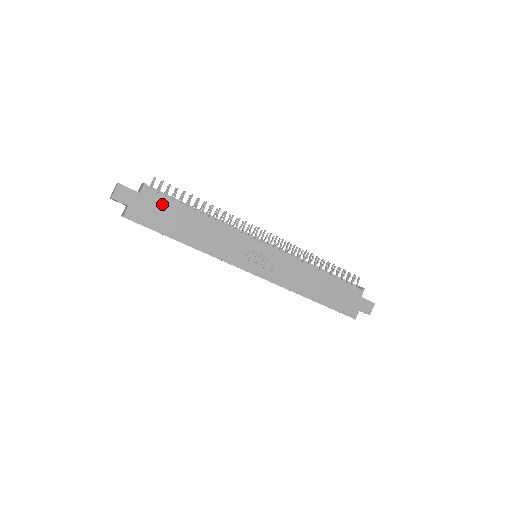
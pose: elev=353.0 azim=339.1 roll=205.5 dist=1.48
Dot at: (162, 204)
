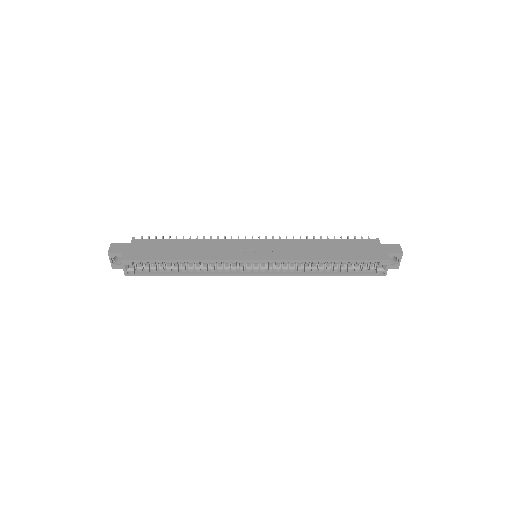
Dot at: (151, 244)
